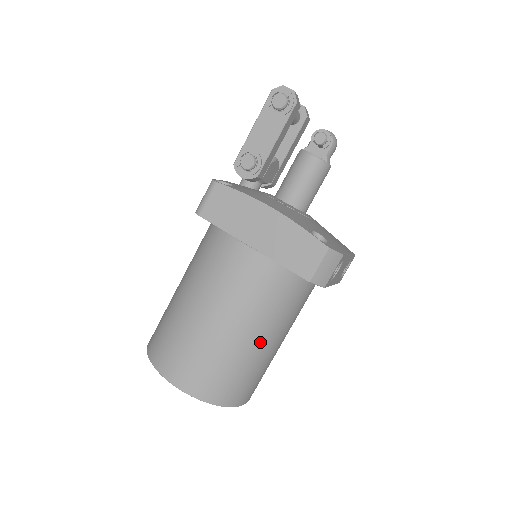
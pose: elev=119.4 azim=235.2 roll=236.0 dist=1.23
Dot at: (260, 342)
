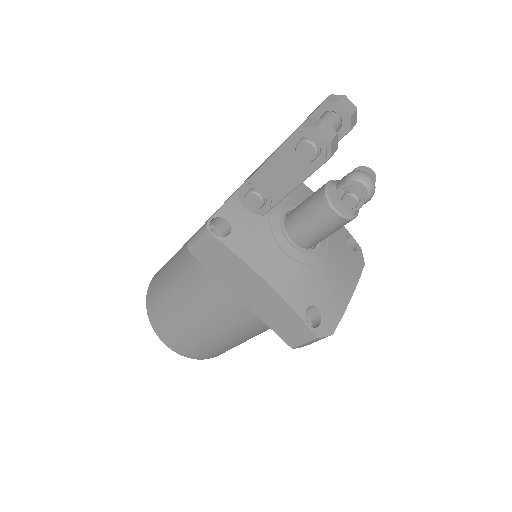
Dot at: (245, 340)
